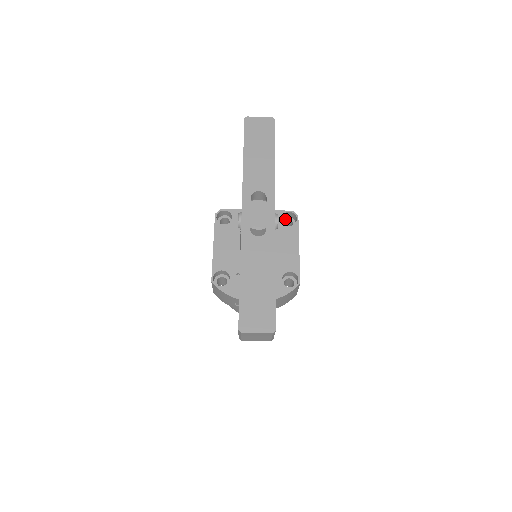
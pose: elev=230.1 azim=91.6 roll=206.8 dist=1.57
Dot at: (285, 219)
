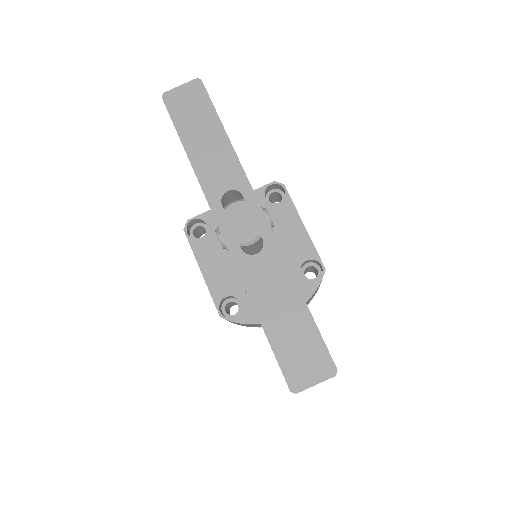
Dot at: (269, 194)
